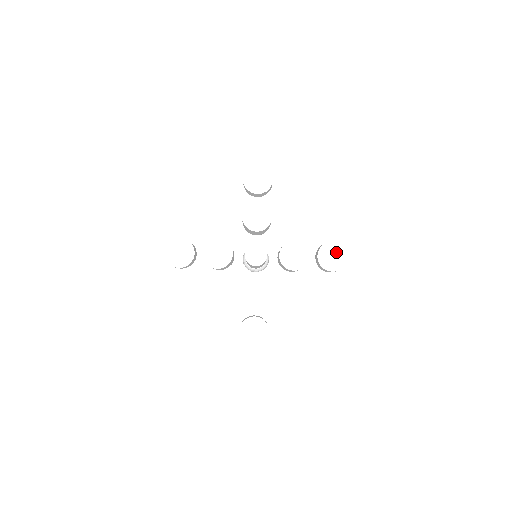
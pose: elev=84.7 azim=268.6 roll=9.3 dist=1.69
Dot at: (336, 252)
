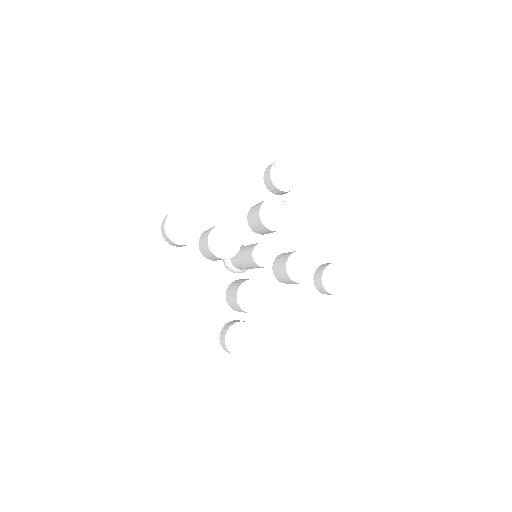
Dot at: (340, 275)
